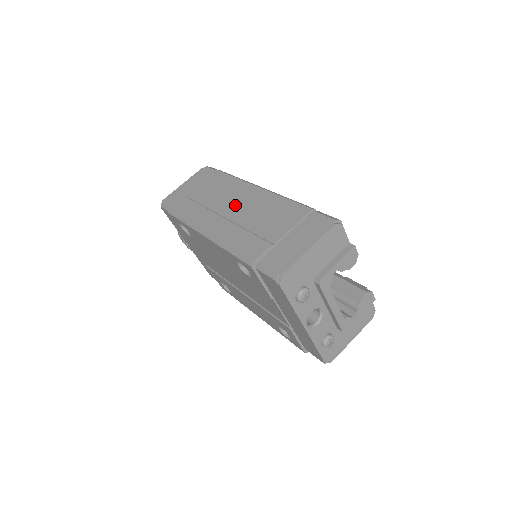
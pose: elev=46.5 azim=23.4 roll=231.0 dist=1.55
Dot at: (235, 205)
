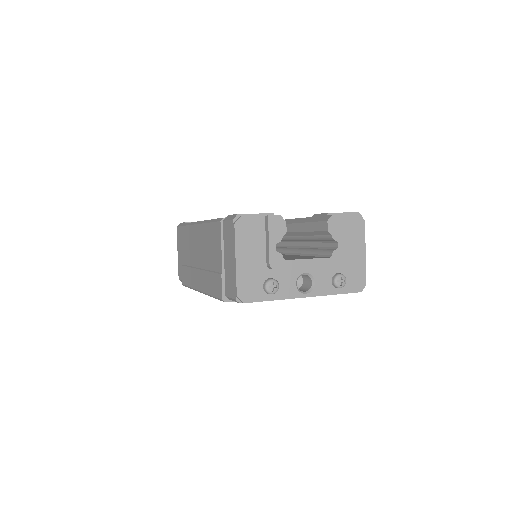
Dot at: (197, 252)
